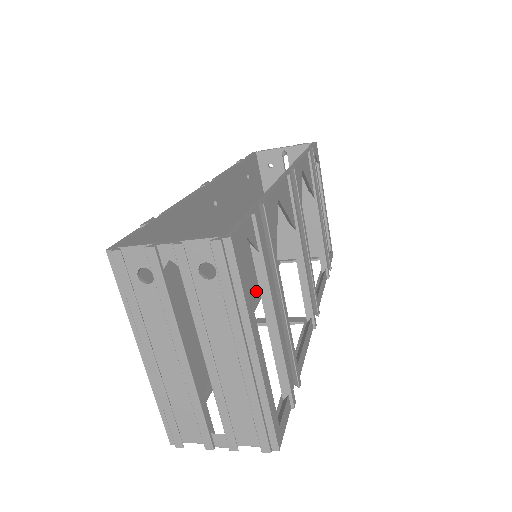
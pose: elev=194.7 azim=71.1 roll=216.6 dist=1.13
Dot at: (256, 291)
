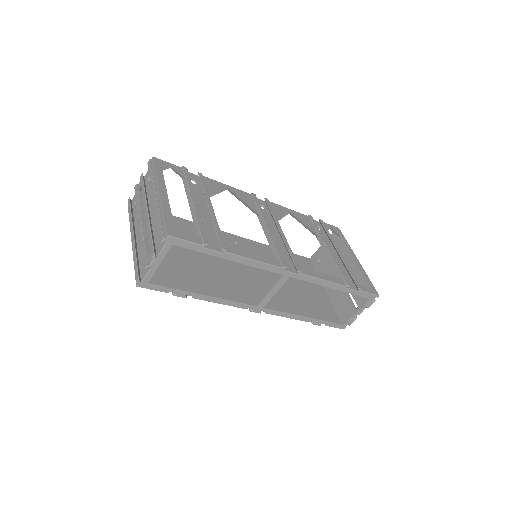
Dot at: occluded
